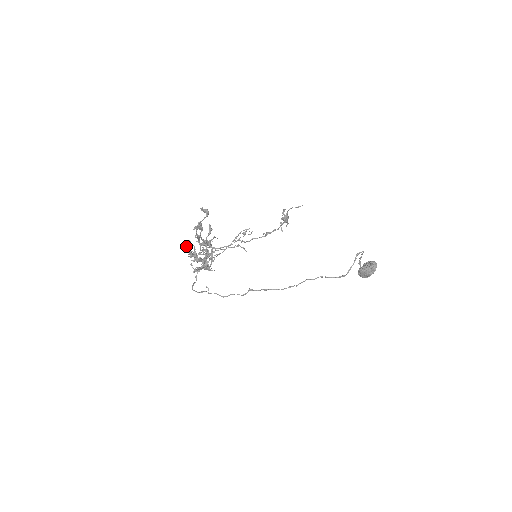
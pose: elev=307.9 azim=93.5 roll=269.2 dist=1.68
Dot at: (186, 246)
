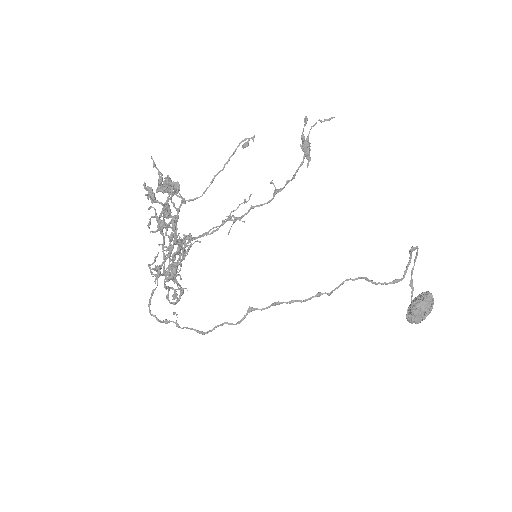
Dot at: (144, 182)
